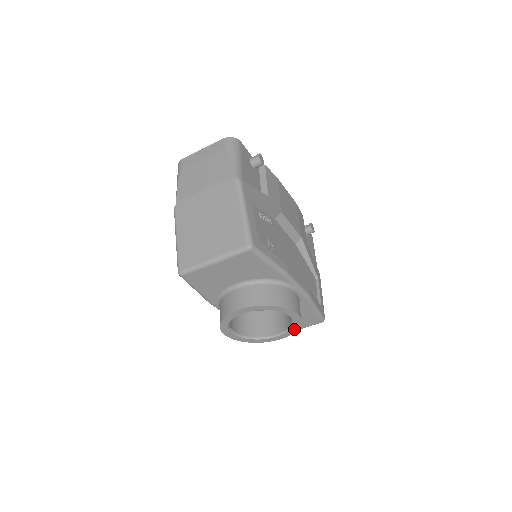
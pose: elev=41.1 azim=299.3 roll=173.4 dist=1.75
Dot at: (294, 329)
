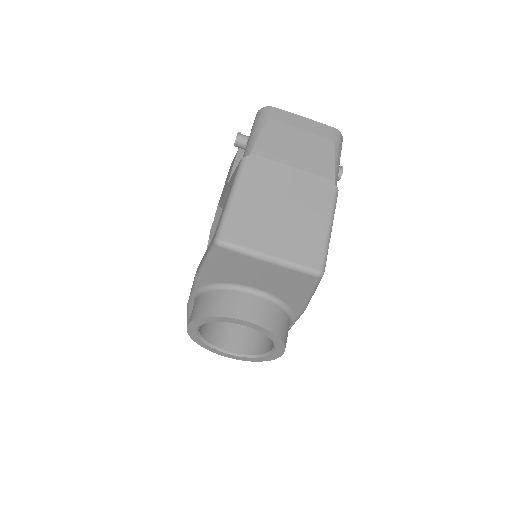
Dot at: (255, 359)
